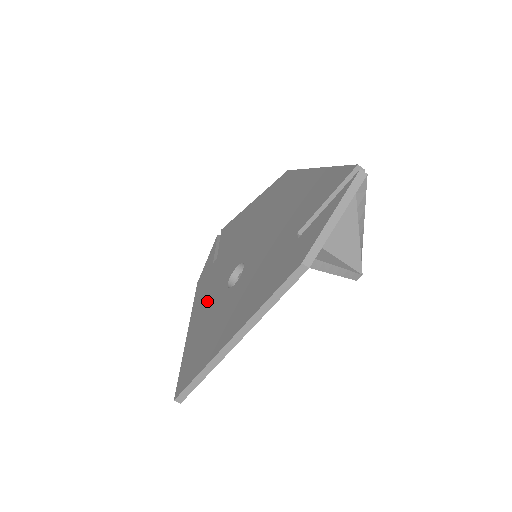
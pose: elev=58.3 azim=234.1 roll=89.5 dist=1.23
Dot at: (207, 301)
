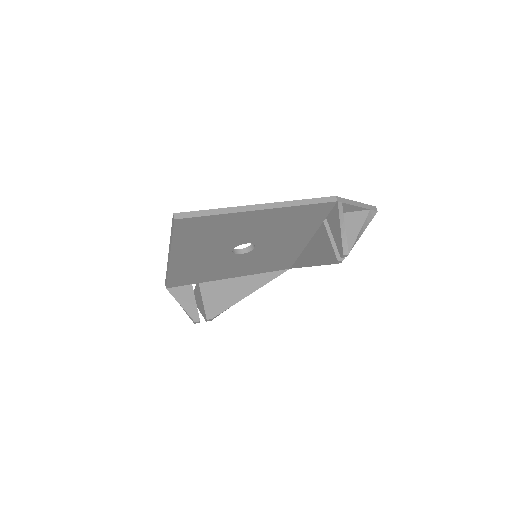
Dot at: occluded
